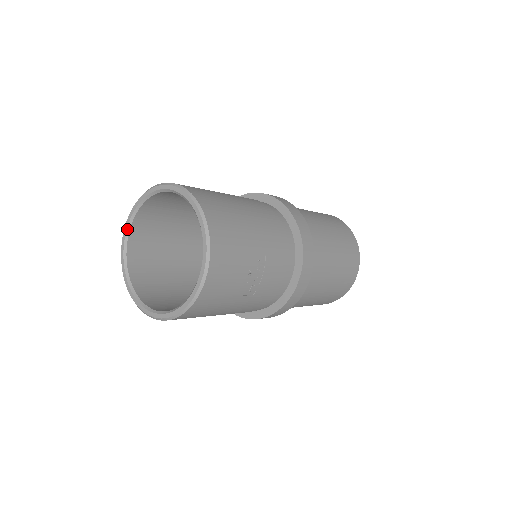
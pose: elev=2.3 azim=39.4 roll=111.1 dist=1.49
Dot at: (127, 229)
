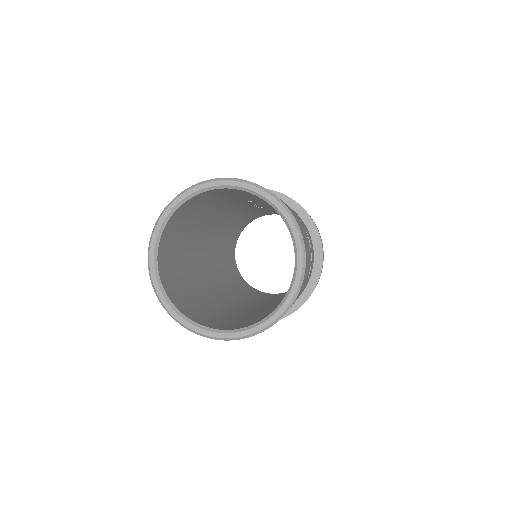
Dot at: (154, 258)
